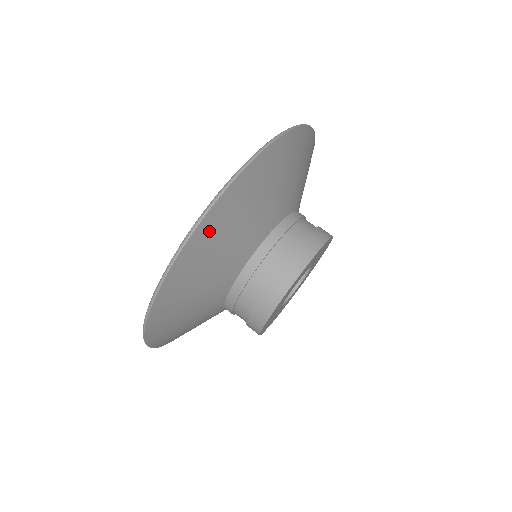
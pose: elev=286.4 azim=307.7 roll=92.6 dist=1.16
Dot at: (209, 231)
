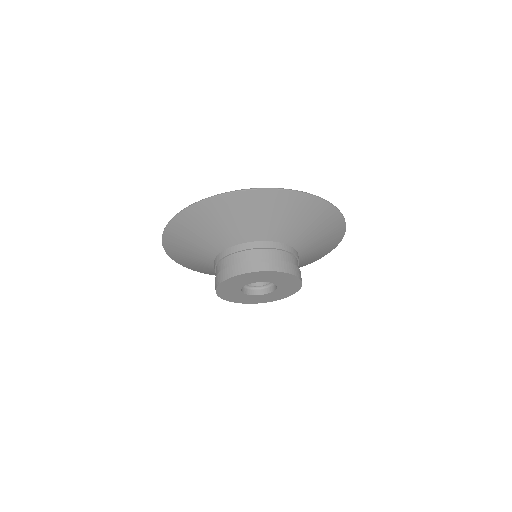
Dot at: (240, 201)
